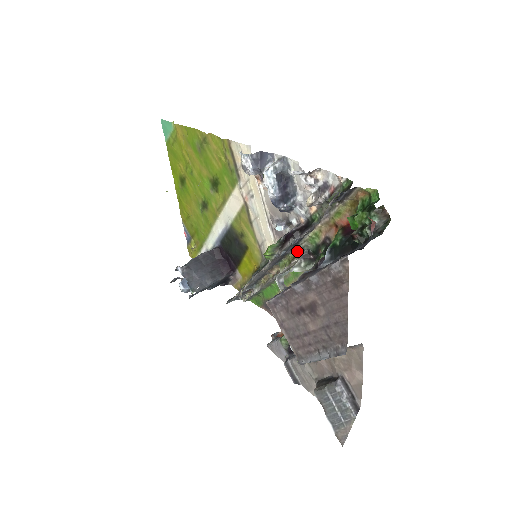
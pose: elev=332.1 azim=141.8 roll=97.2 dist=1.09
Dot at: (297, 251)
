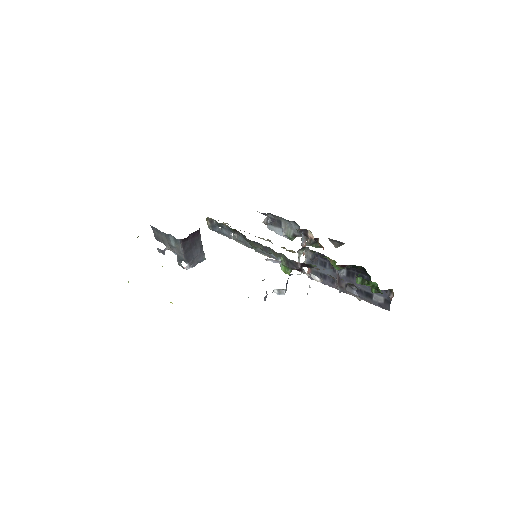
Dot at: occluded
